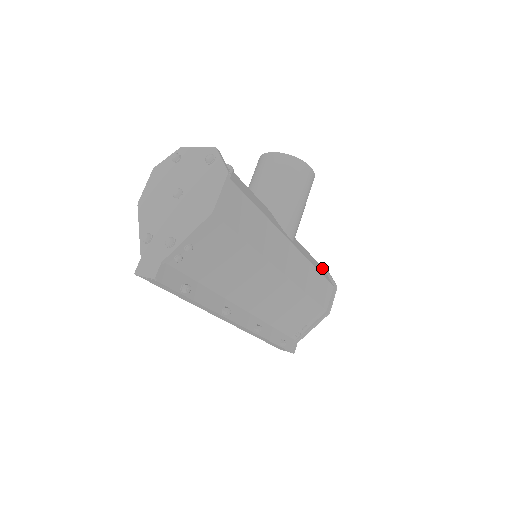
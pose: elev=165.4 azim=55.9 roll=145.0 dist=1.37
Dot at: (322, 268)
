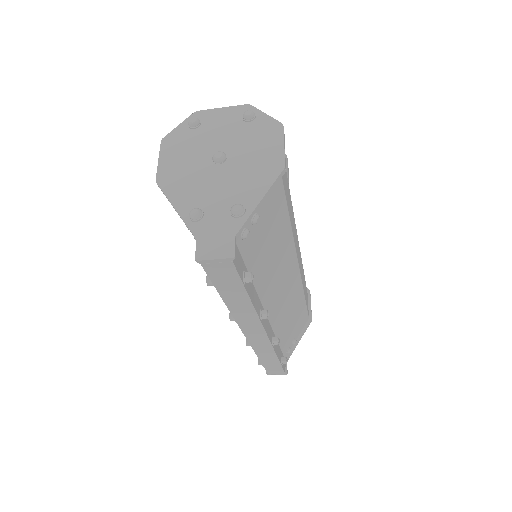
Dot at: occluded
